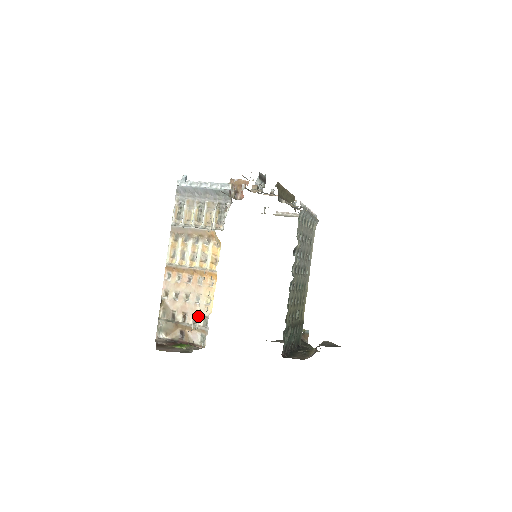
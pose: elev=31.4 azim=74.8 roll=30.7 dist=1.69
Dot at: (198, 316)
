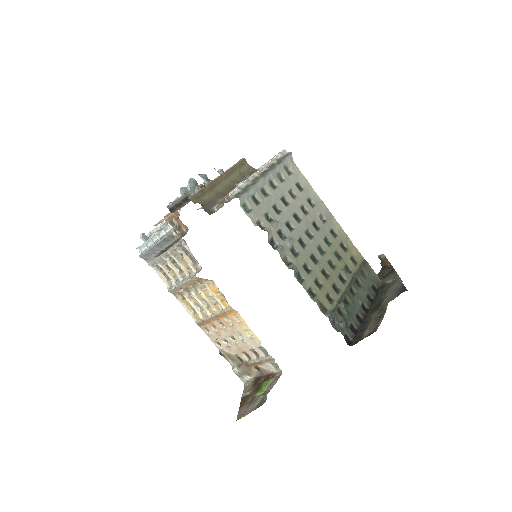
Dot at: (255, 350)
